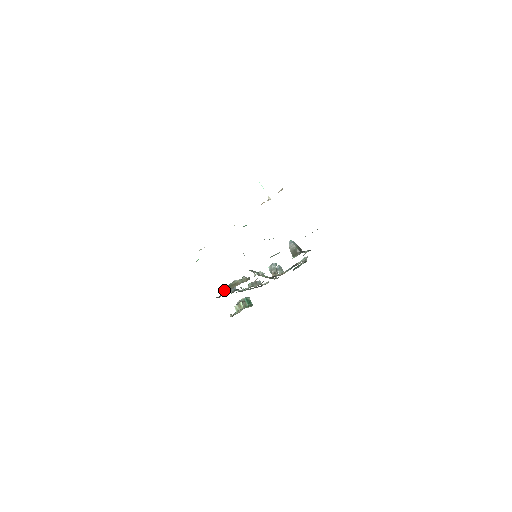
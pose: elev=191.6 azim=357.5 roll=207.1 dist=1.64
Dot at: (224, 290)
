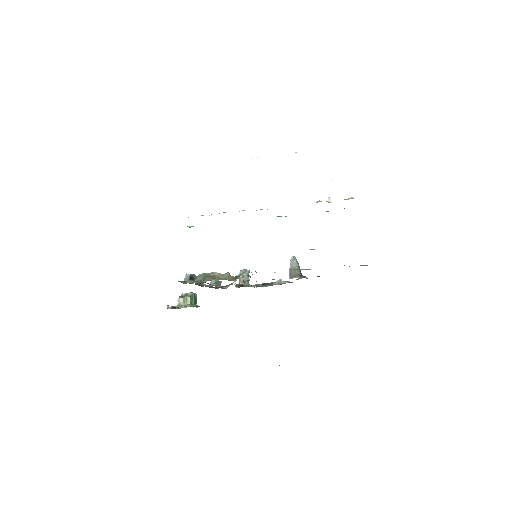
Dot at: (192, 277)
